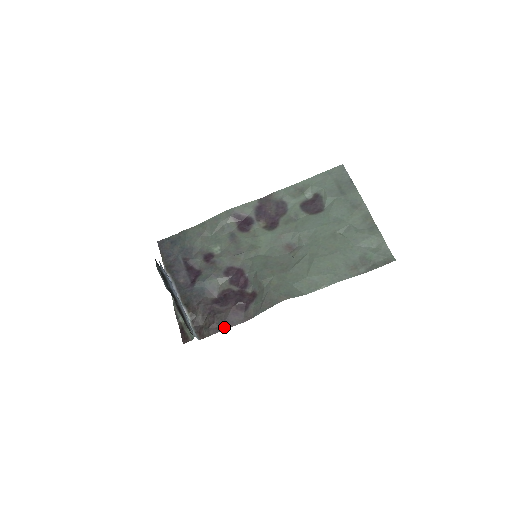
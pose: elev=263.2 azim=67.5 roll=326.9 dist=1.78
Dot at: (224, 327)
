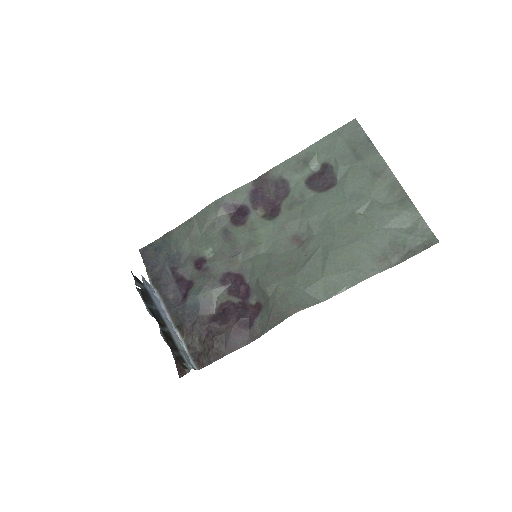
Dot at: (226, 352)
